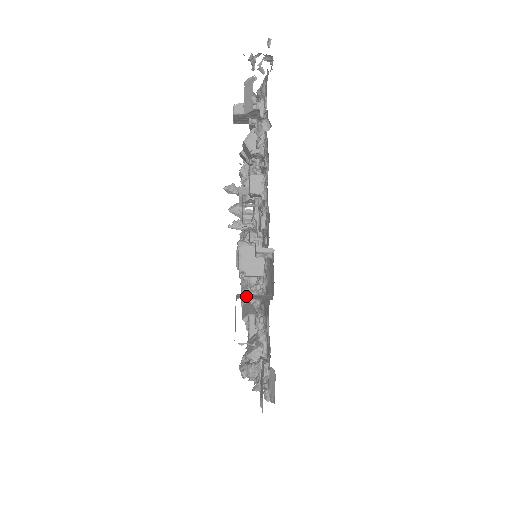
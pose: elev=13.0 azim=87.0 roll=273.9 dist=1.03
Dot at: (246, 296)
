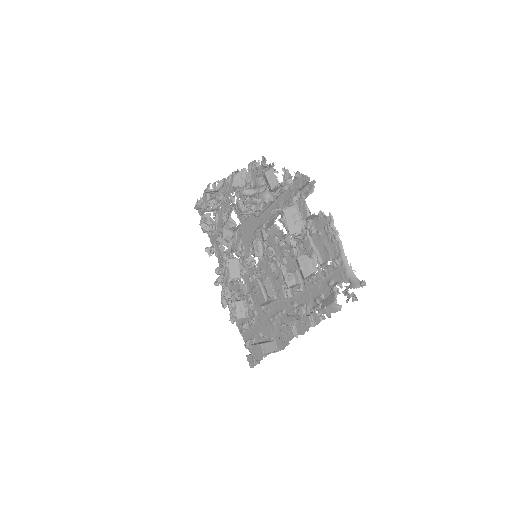
Dot at: (266, 347)
